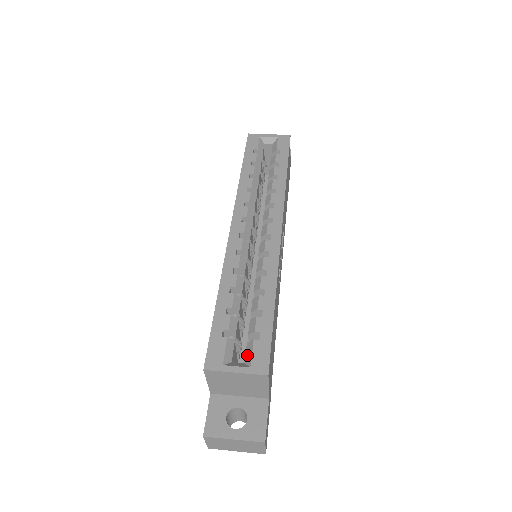
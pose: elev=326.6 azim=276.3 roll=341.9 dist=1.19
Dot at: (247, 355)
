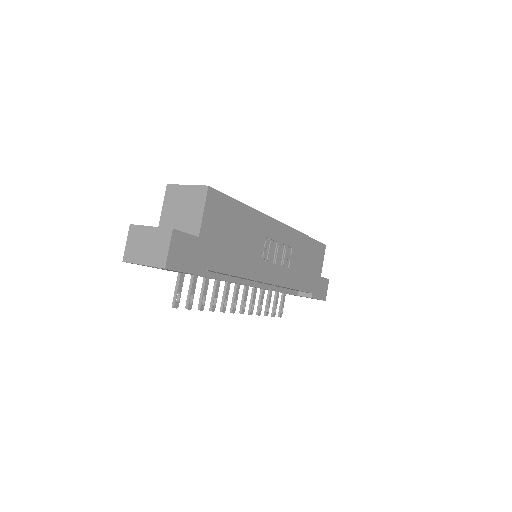
Dot at: occluded
